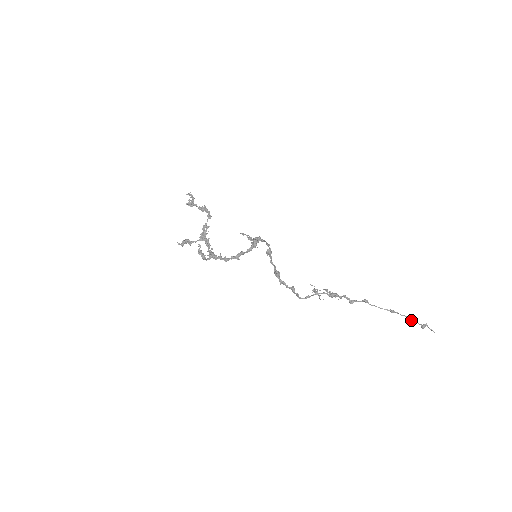
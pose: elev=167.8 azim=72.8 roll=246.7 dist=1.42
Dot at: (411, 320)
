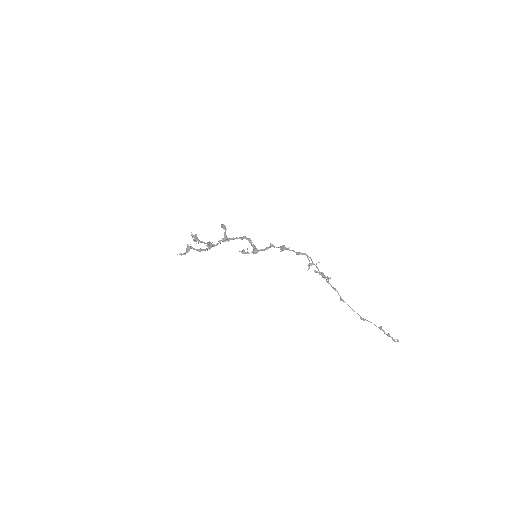
Dot at: (378, 327)
